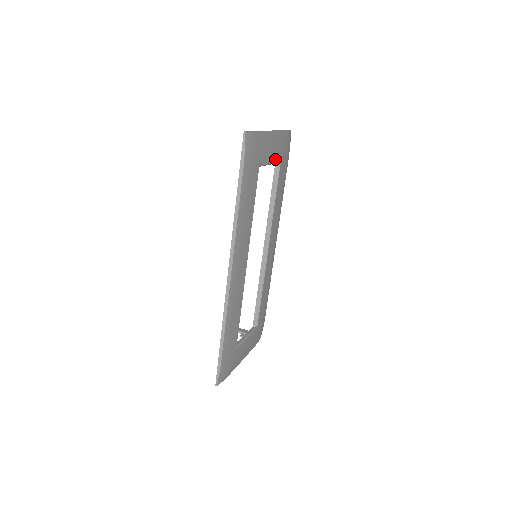
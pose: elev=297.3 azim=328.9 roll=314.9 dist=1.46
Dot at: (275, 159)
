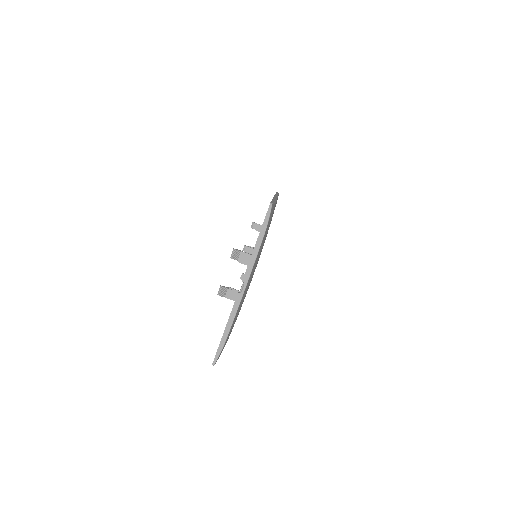
Dot at: occluded
